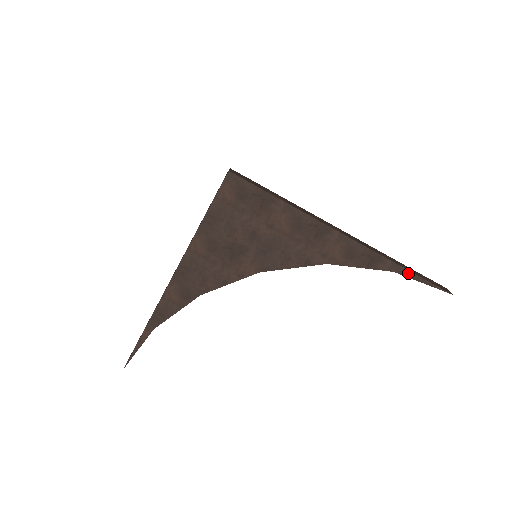
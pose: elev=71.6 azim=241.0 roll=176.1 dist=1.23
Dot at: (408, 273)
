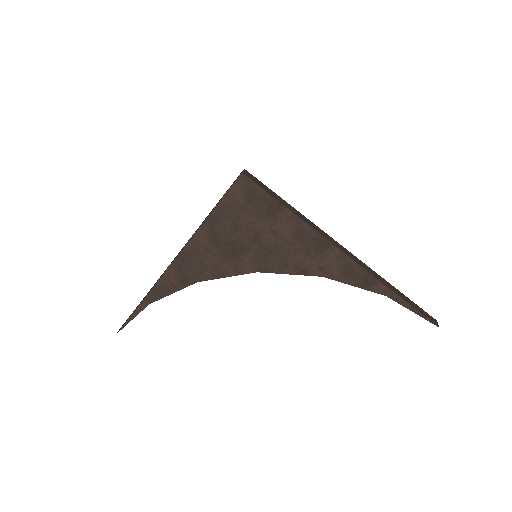
Dot at: (400, 300)
